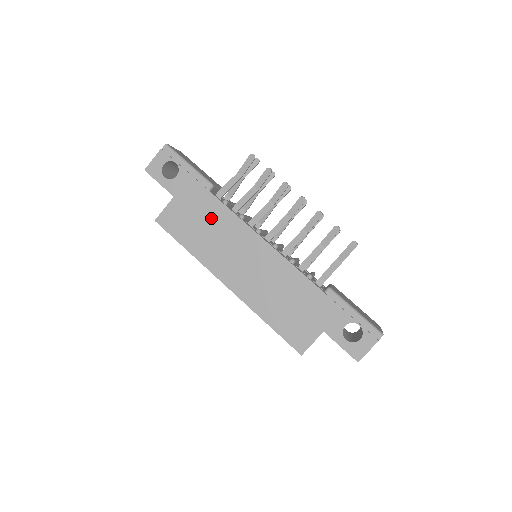
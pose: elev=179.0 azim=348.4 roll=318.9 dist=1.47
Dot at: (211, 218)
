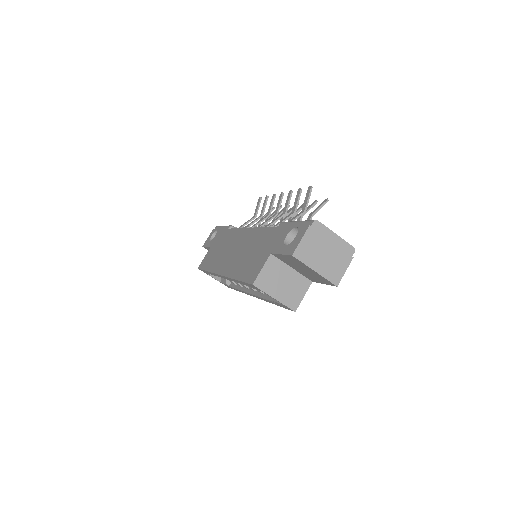
Dot at: (224, 242)
